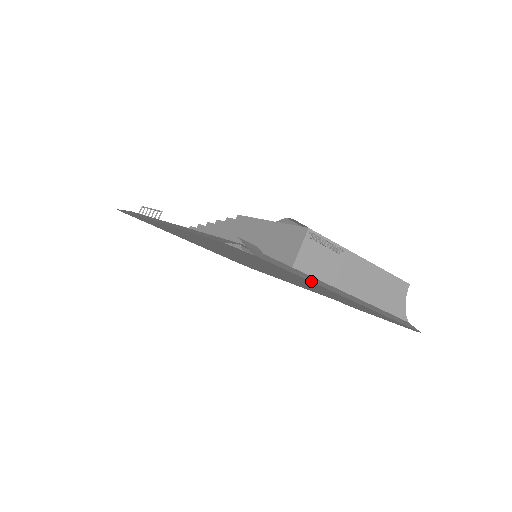
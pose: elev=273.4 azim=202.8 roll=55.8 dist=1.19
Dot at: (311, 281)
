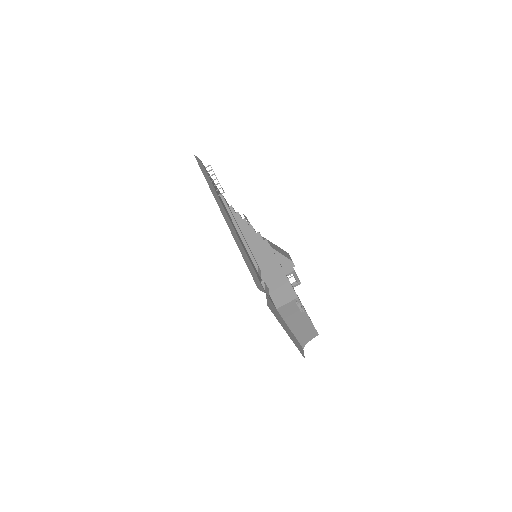
Dot at: (280, 323)
